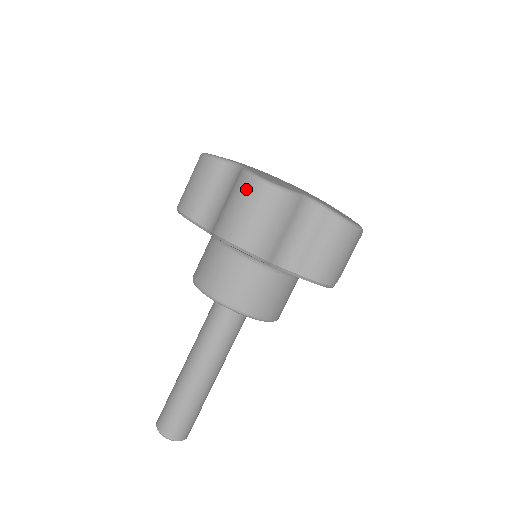
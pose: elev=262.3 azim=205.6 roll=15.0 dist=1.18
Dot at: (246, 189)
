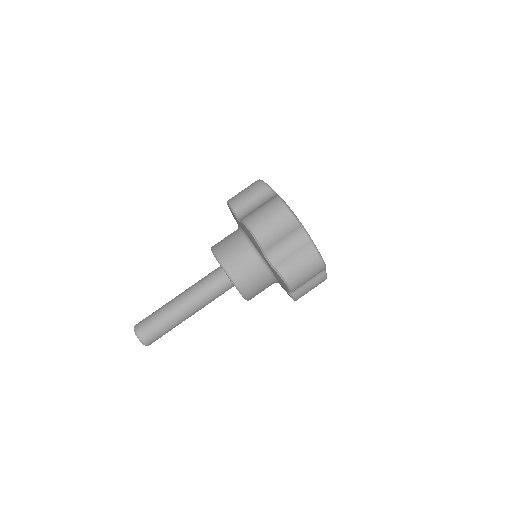
Dot at: (312, 260)
